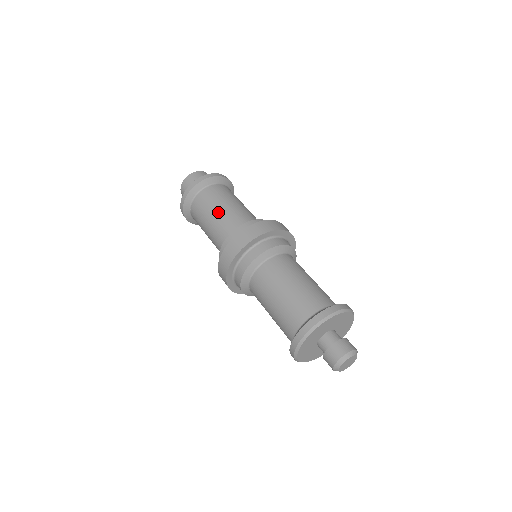
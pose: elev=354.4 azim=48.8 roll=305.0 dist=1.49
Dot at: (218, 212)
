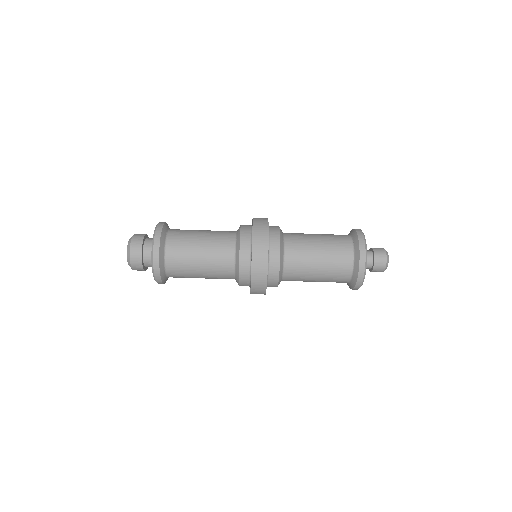
Dot at: (205, 233)
